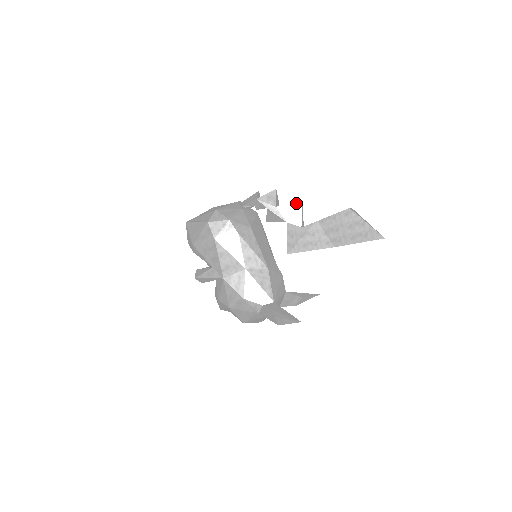
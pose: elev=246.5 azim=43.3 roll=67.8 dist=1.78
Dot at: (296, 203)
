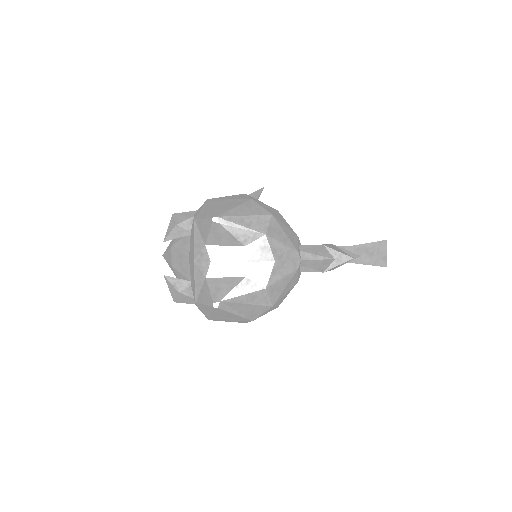
Dot at: occluded
